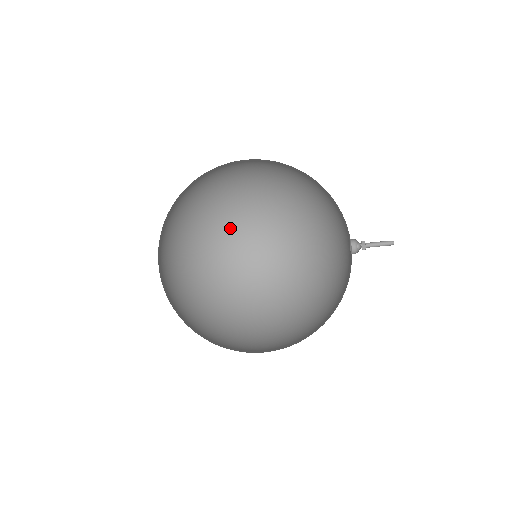
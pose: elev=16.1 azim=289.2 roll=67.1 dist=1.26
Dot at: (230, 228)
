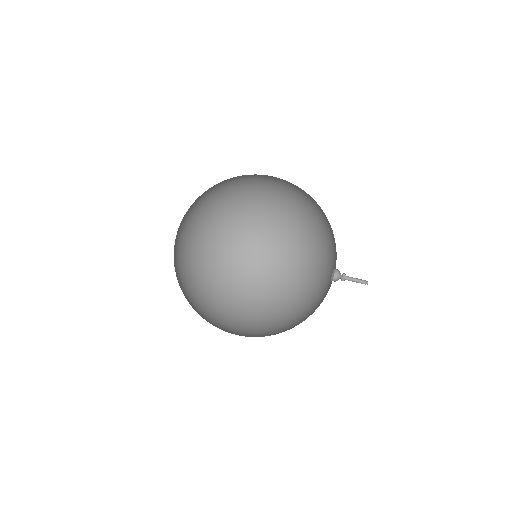
Dot at: (239, 192)
